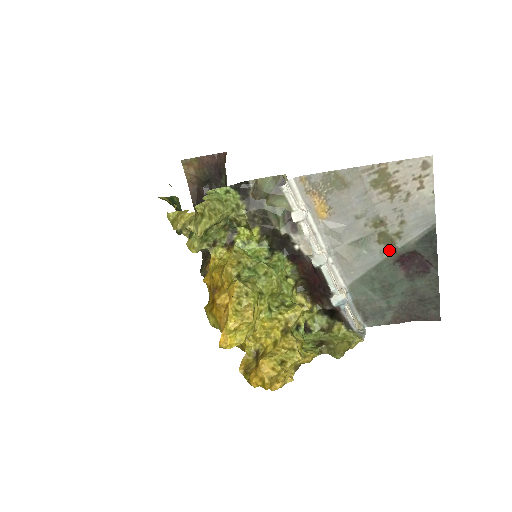
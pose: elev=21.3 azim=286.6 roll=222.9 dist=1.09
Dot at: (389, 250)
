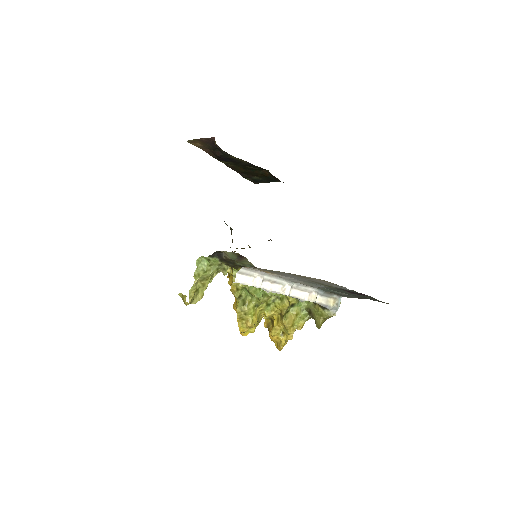
Dot at: (331, 287)
